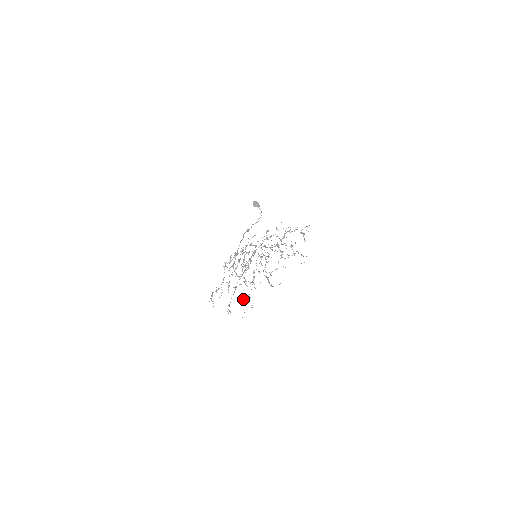
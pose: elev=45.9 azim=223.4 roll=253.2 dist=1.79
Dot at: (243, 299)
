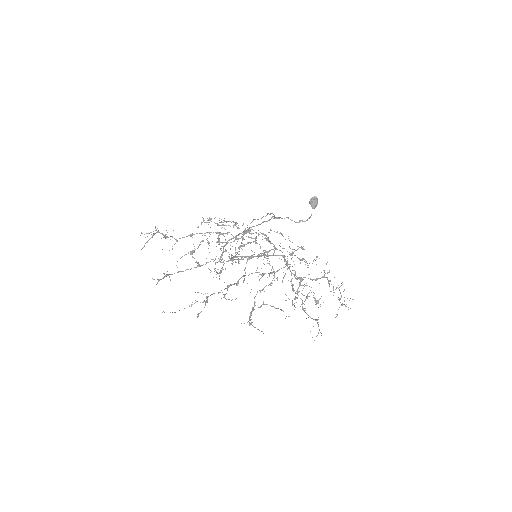
Dot at: (195, 292)
